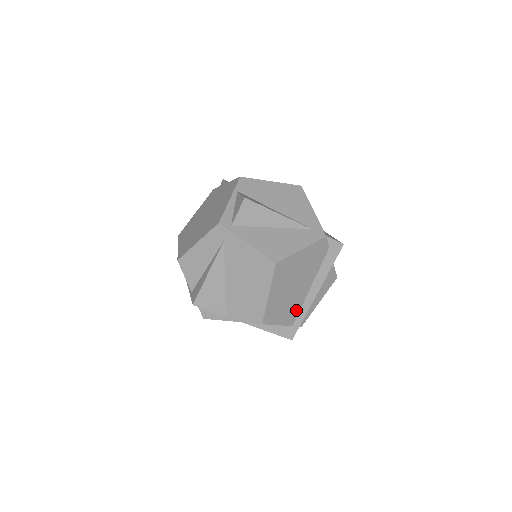
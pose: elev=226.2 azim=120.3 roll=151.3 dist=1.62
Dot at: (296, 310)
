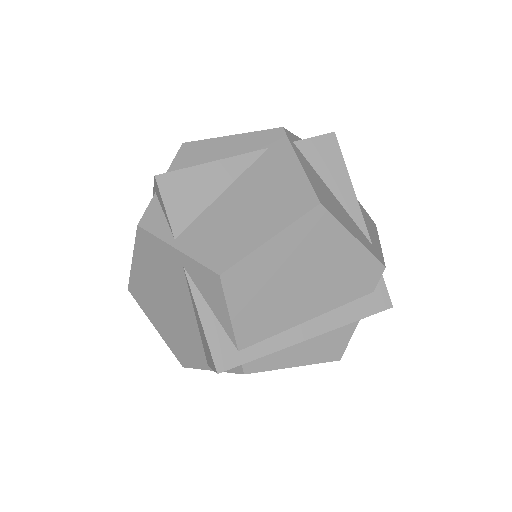
Dot at: (266, 329)
